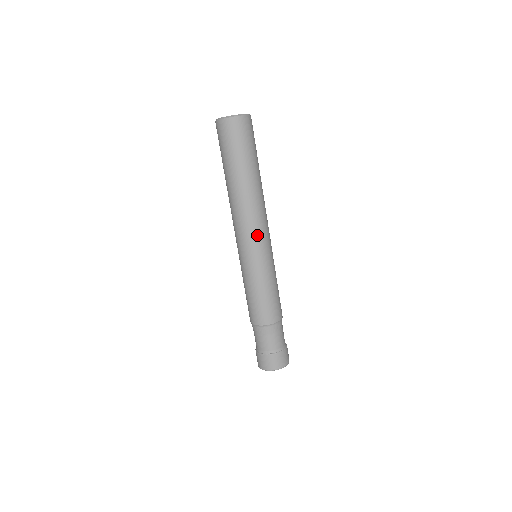
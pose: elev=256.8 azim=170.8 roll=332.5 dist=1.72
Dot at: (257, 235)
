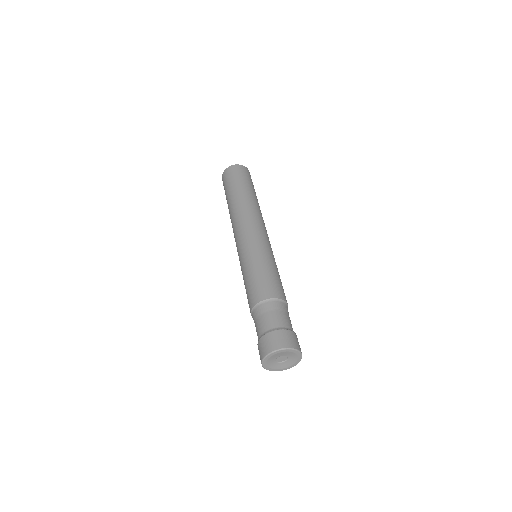
Dot at: (260, 228)
